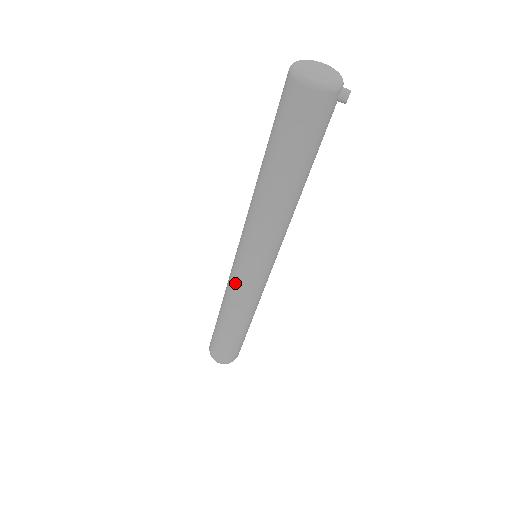
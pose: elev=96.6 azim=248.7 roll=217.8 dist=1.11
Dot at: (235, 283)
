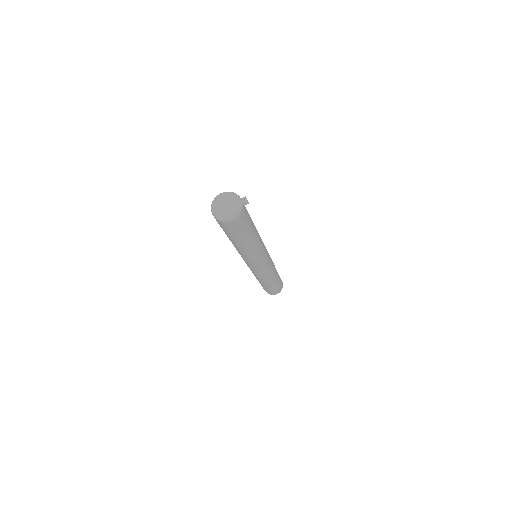
Dot at: (257, 273)
